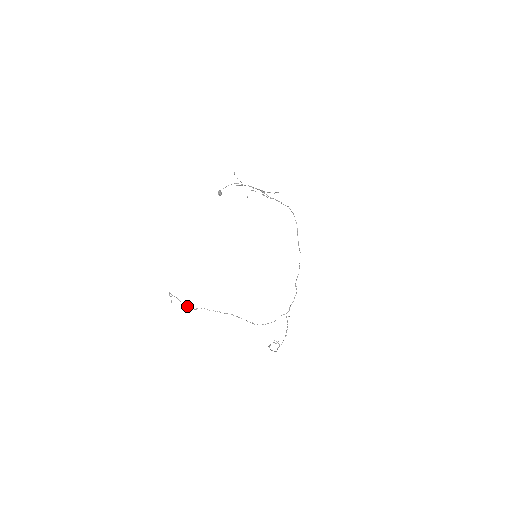
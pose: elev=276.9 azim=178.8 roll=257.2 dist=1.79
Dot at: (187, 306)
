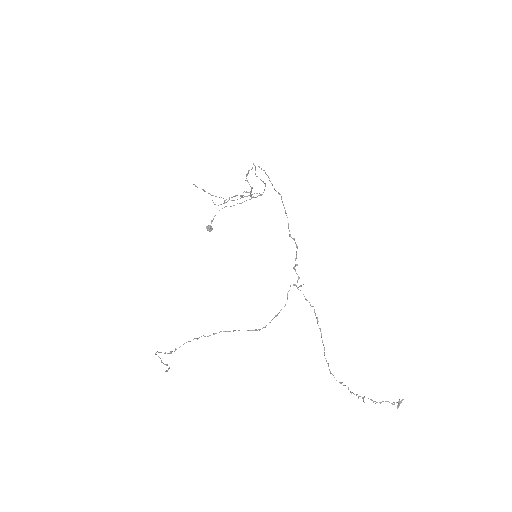
Dot at: (165, 352)
